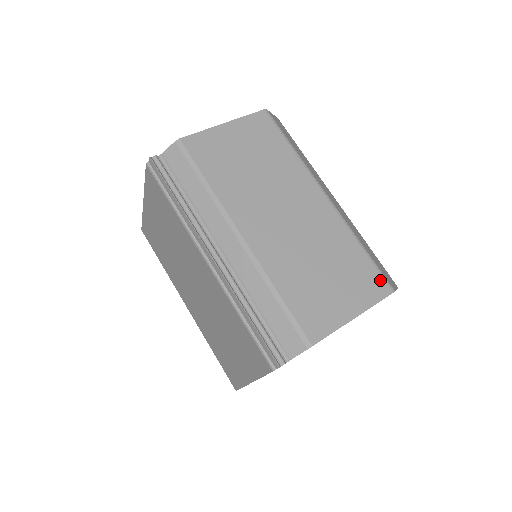
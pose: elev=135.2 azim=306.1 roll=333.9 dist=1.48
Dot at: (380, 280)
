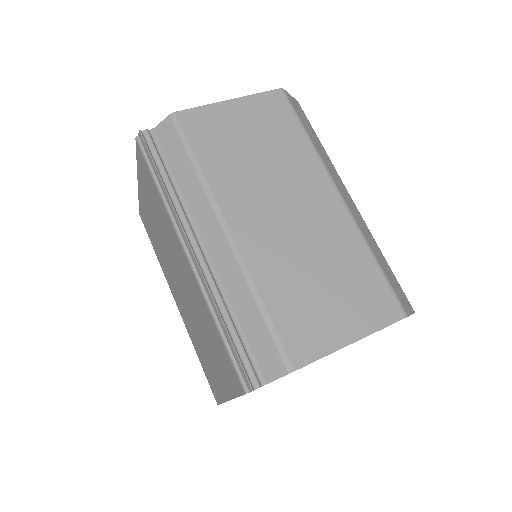
Dot at: (391, 301)
